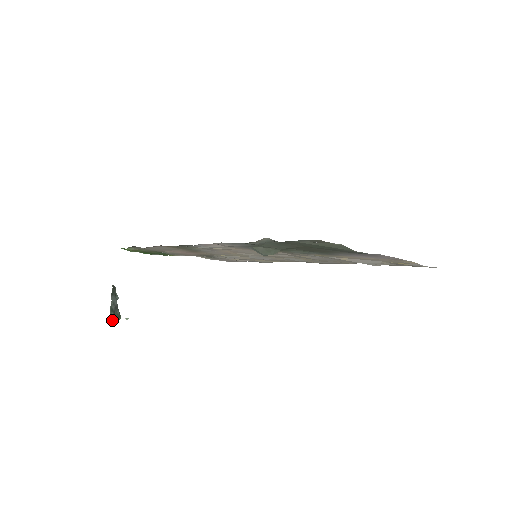
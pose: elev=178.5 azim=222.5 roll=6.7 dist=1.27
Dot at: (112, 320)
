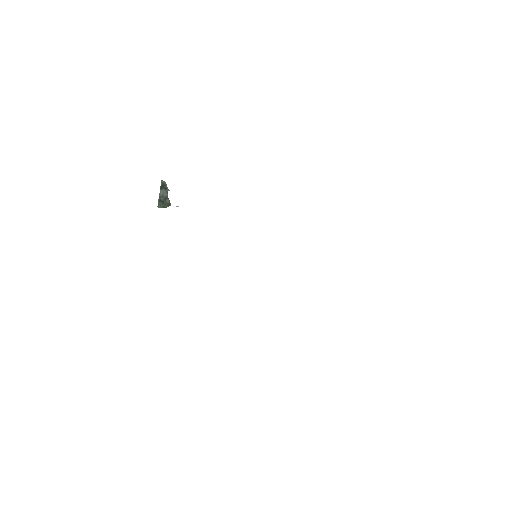
Dot at: (162, 206)
